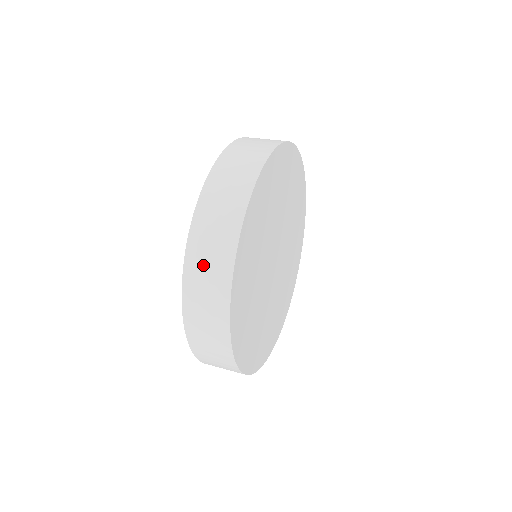
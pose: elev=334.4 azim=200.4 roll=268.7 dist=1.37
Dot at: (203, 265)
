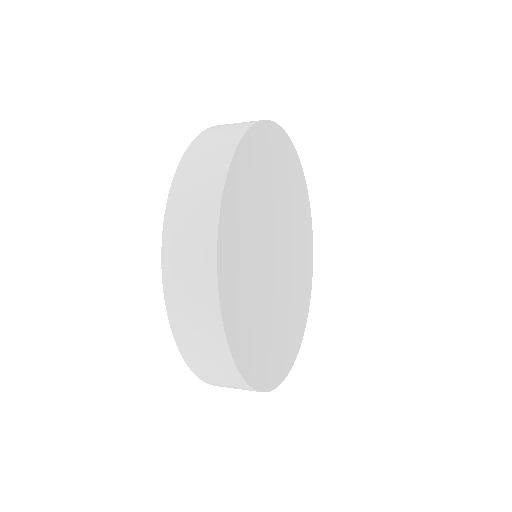
Dot at: (198, 164)
